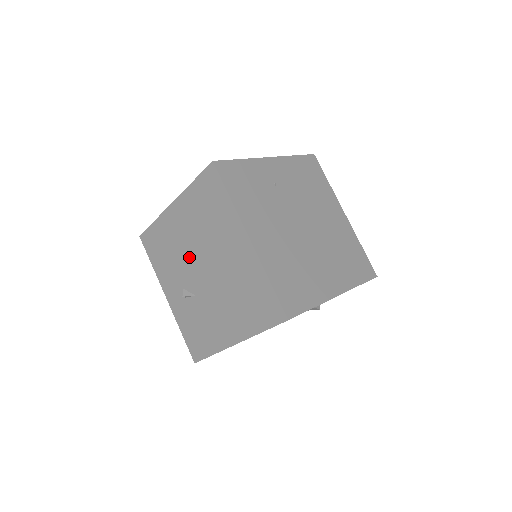
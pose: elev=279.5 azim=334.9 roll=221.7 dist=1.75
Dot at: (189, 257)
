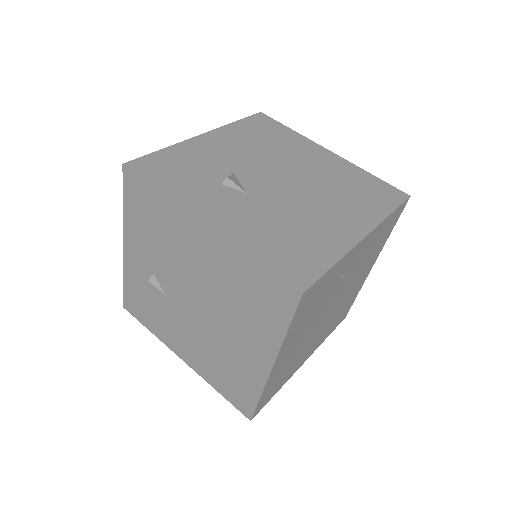
Dot at: (184, 275)
